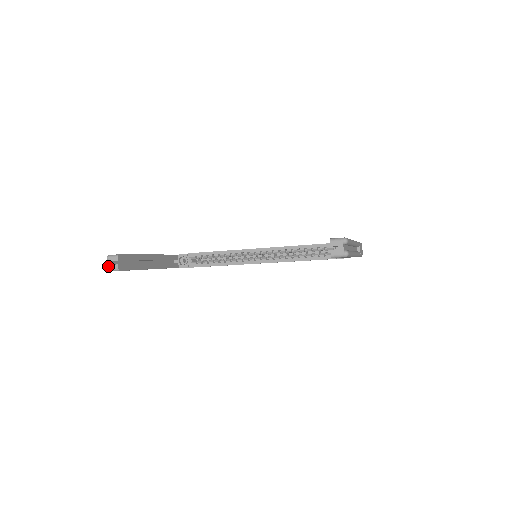
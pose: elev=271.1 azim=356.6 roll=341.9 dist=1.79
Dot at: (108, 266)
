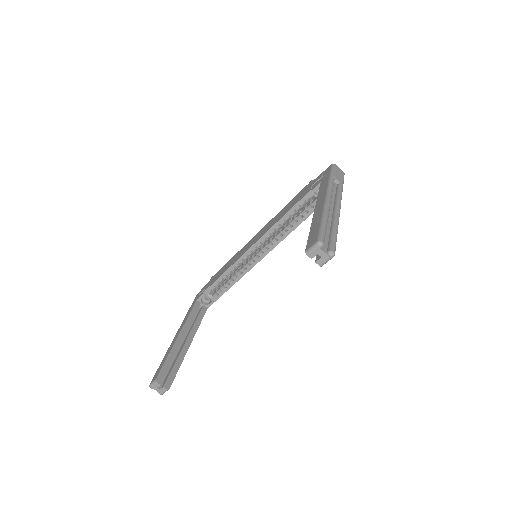
Dot at: (158, 392)
